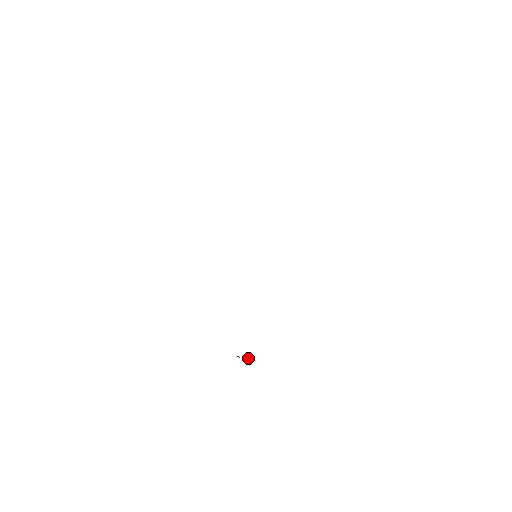
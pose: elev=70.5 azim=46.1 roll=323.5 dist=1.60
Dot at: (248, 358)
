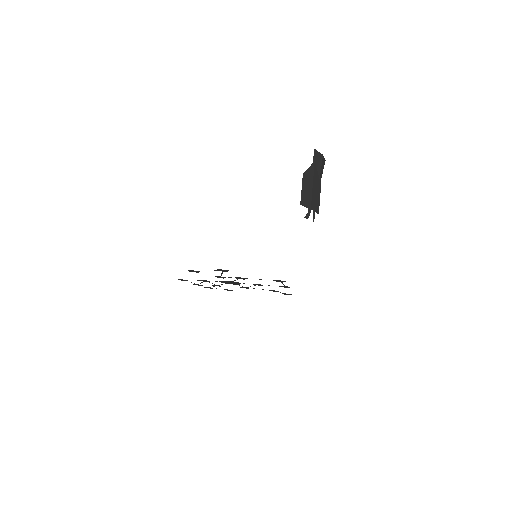
Dot at: occluded
